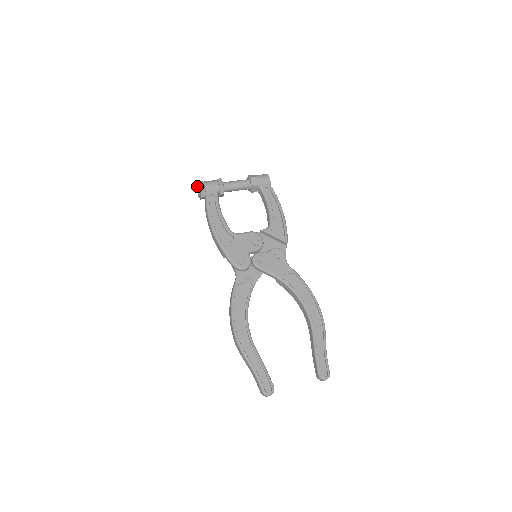
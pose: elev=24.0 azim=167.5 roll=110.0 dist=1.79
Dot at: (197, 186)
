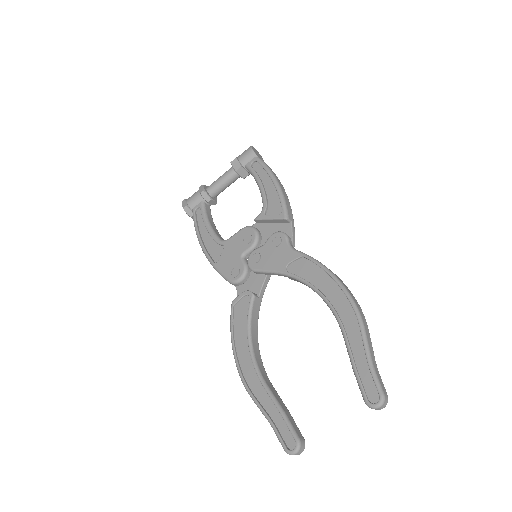
Dot at: occluded
